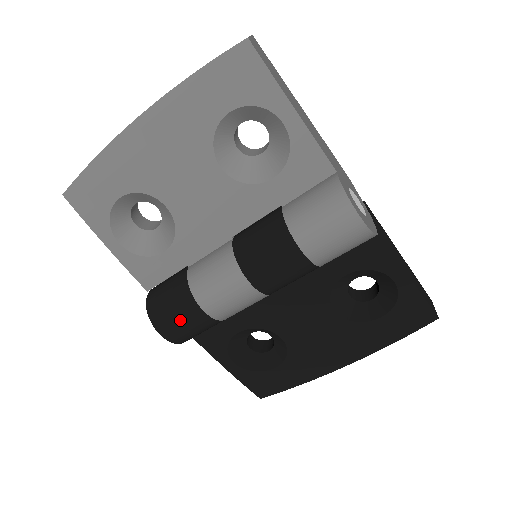
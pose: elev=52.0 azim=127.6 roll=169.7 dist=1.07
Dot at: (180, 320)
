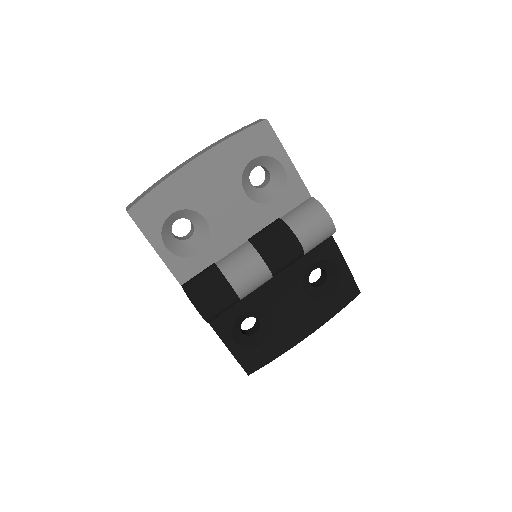
Dot at: (216, 298)
